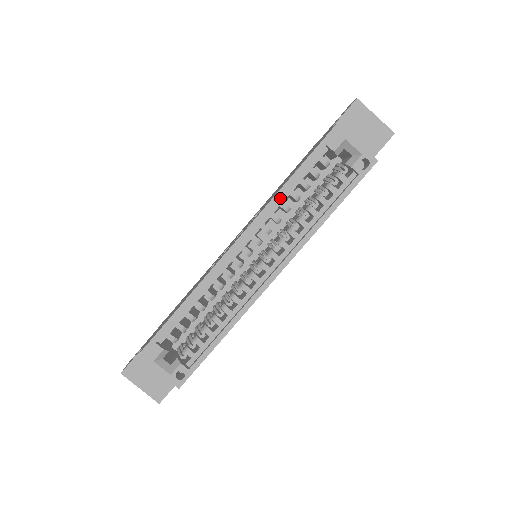
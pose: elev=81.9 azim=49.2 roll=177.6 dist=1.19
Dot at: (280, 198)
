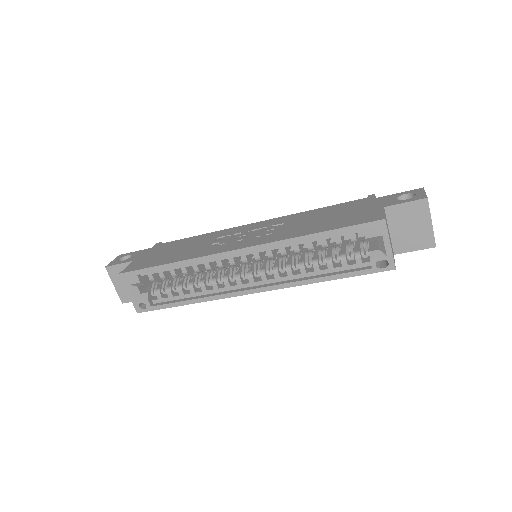
Dot at: (297, 240)
